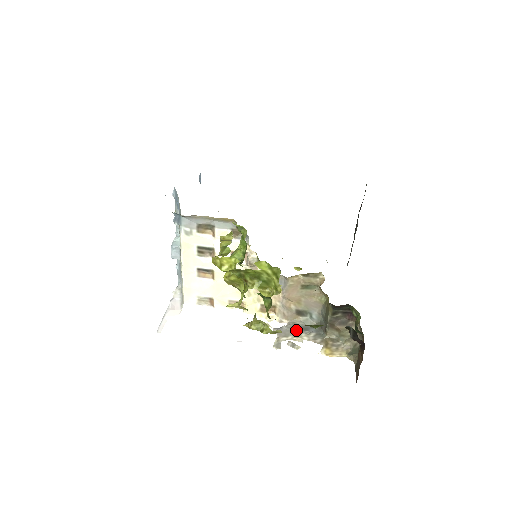
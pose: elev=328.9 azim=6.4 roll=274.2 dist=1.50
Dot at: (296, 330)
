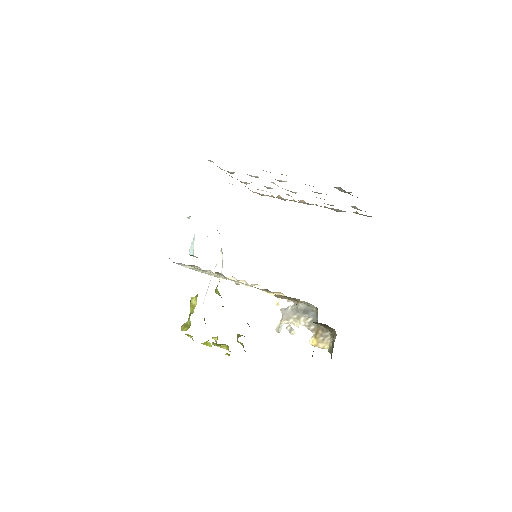
Dot at: (298, 313)
